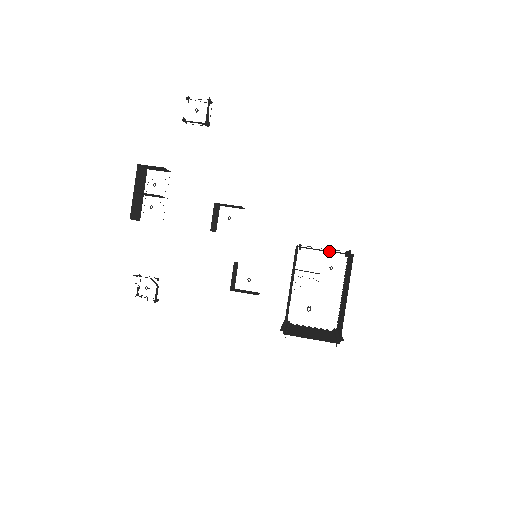
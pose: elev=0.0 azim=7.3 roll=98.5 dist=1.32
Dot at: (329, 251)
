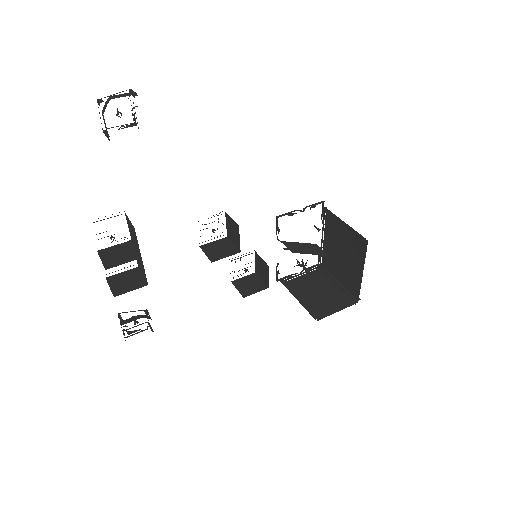
Dot at: occluded
